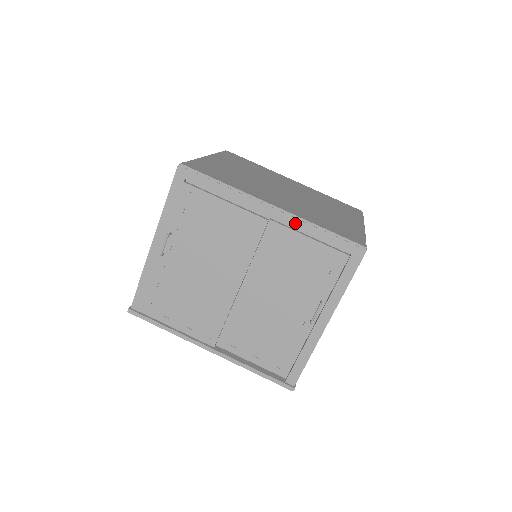
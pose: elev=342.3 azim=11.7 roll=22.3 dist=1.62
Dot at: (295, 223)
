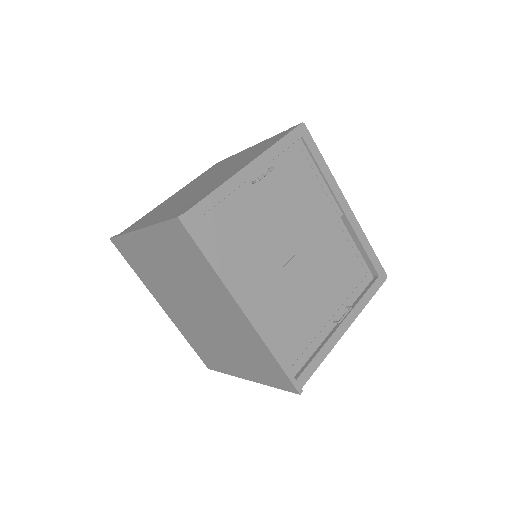
Dot at: (357, 228)
